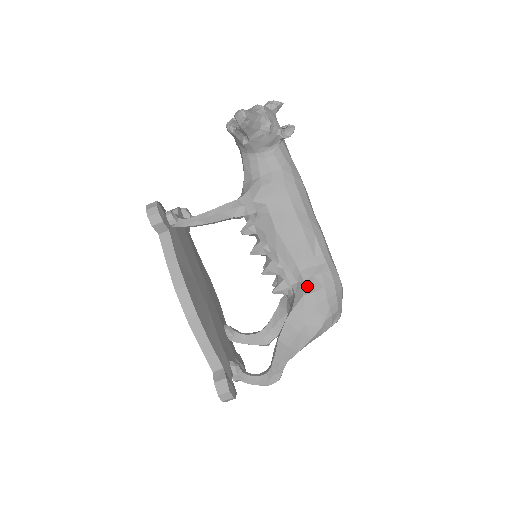
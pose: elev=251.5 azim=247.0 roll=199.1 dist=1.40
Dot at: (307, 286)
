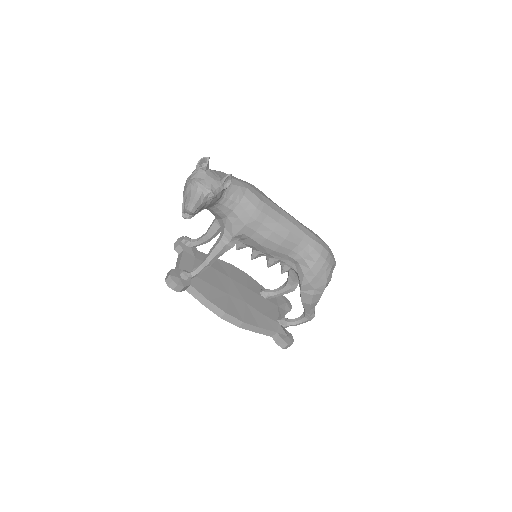
Dot at: (303, 267)
